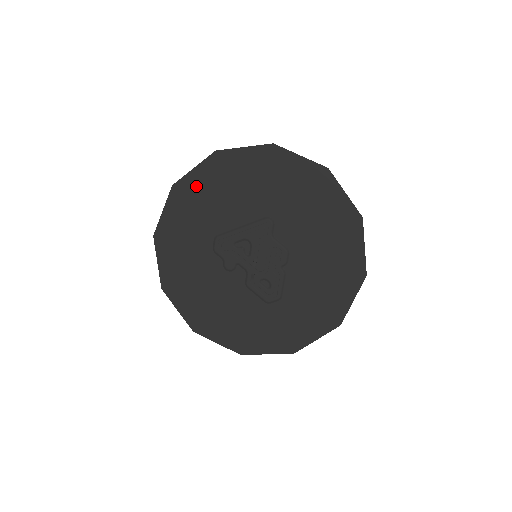
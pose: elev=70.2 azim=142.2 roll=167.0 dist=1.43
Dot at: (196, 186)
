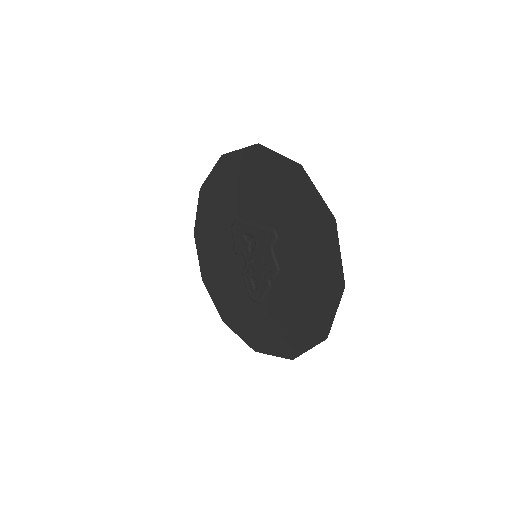
Dot at: (236, 166)
